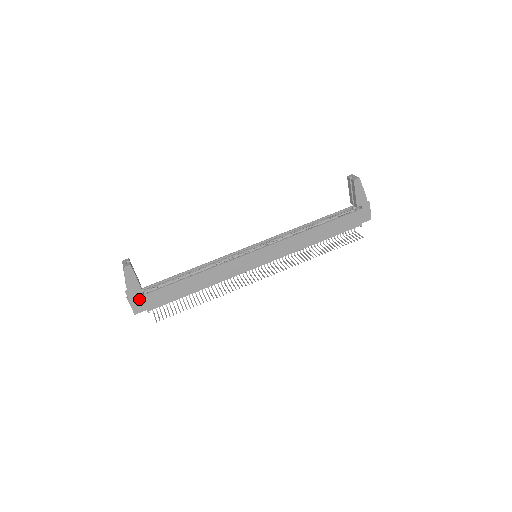
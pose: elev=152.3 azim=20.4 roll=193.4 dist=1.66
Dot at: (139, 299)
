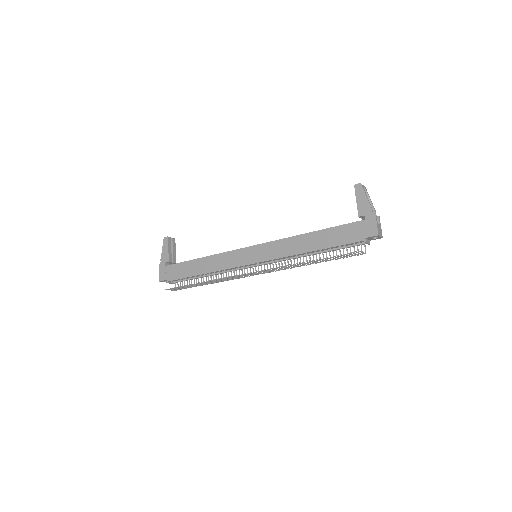
Dot at: (166, 268)
